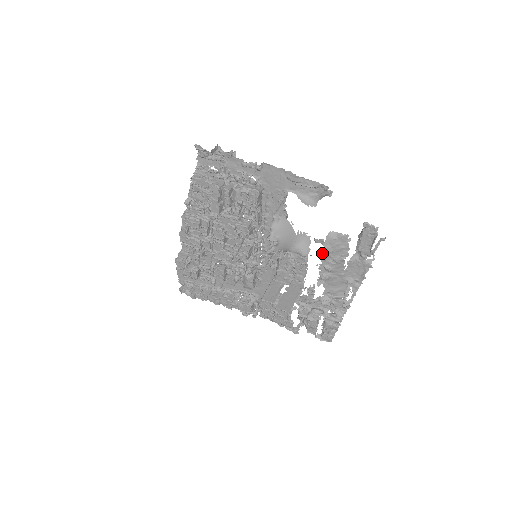
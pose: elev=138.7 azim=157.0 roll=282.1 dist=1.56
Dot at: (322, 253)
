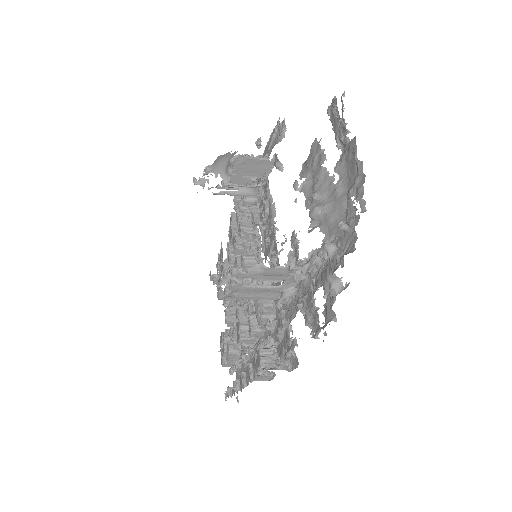
Dot at: (296, 181)
